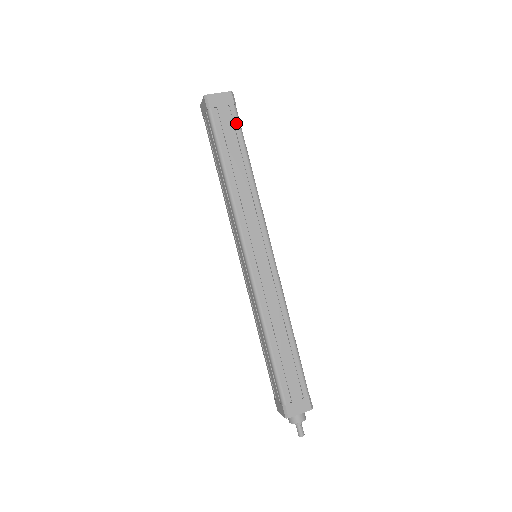
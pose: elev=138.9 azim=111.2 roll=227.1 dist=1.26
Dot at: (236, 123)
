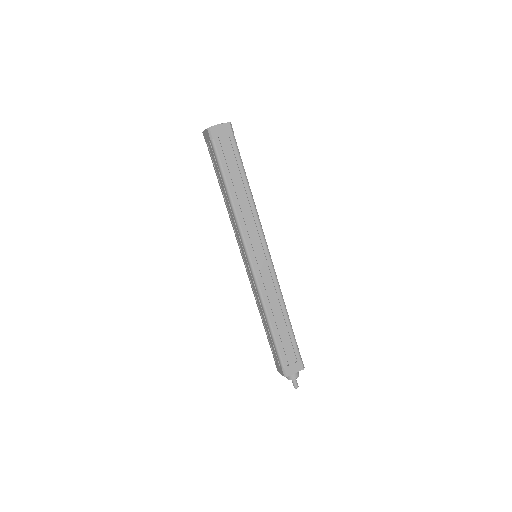
Dot at: (235, 149)
